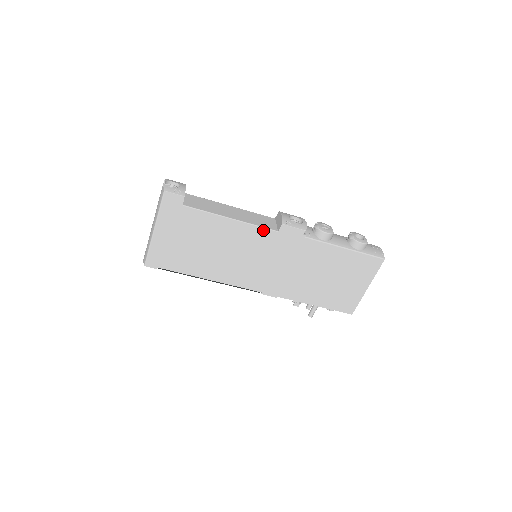
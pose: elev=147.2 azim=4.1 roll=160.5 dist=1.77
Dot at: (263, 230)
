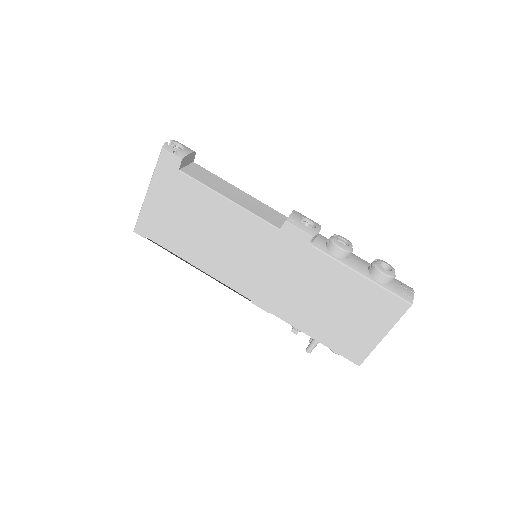
Dot at: (263, 223)
